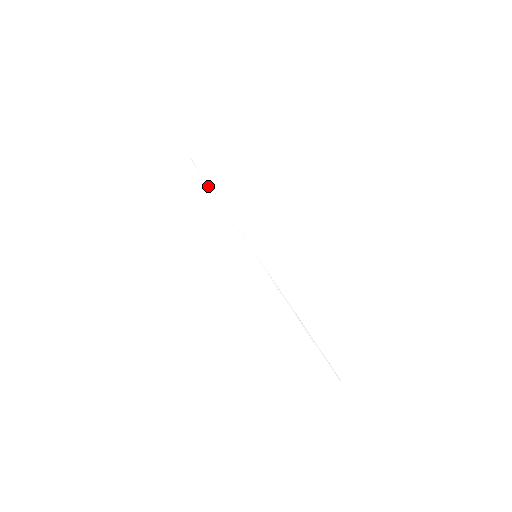
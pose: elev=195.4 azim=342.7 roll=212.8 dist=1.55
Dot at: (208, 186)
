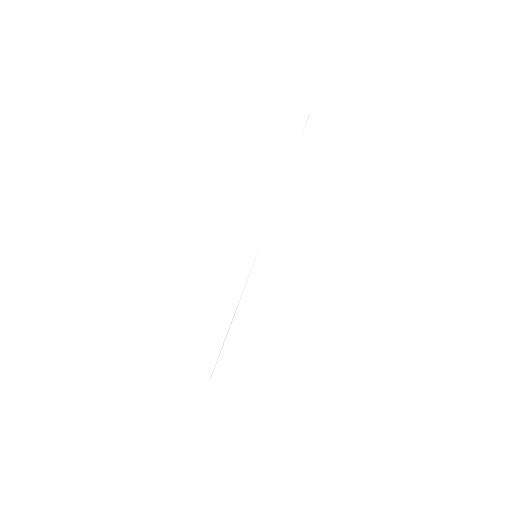
Dot at: (291, 160)
